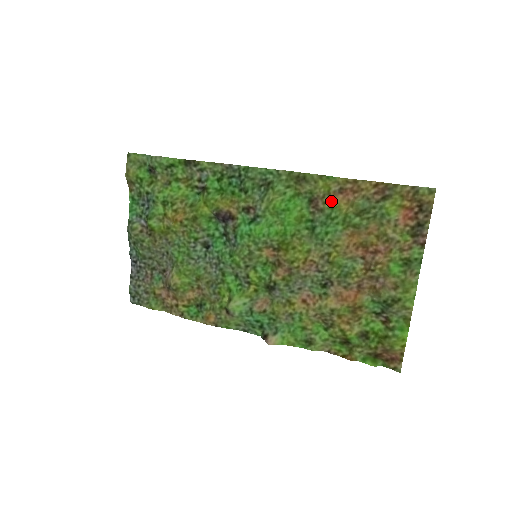
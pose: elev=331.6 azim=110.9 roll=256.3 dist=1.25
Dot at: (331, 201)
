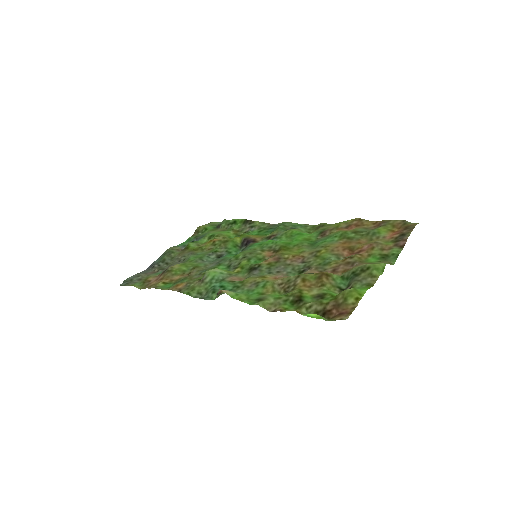
Dot at: (337, 231)
